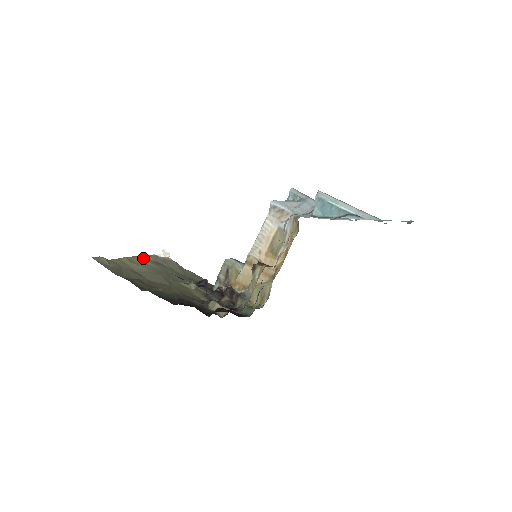
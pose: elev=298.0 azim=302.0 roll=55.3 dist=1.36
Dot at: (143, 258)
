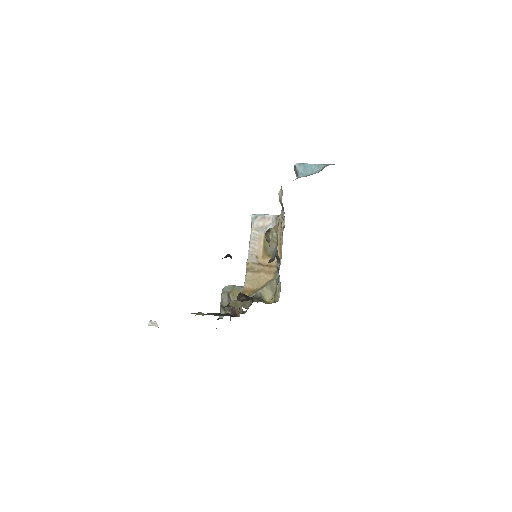
Dot at: occluded
